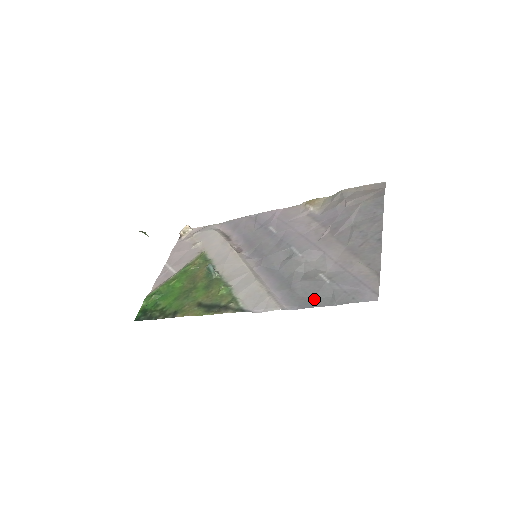
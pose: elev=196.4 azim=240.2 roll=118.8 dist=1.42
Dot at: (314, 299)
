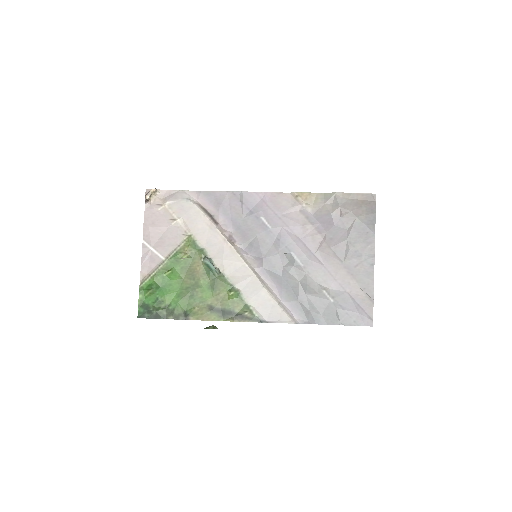
Dot at: (322, 316)
